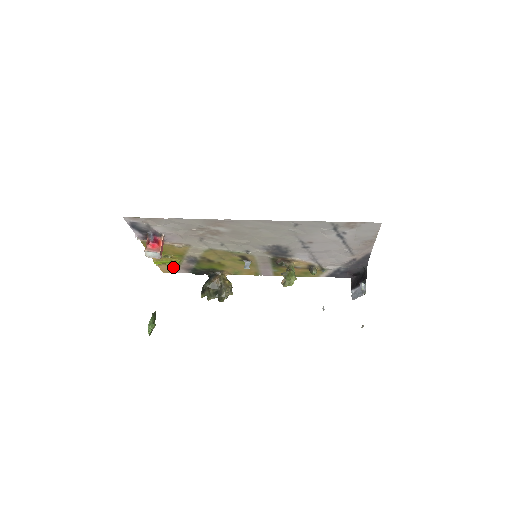
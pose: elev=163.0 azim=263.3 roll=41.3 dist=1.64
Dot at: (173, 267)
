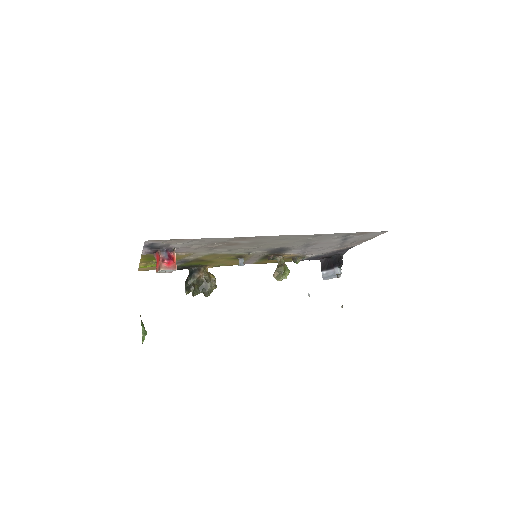
Dot at: (155, 267)
